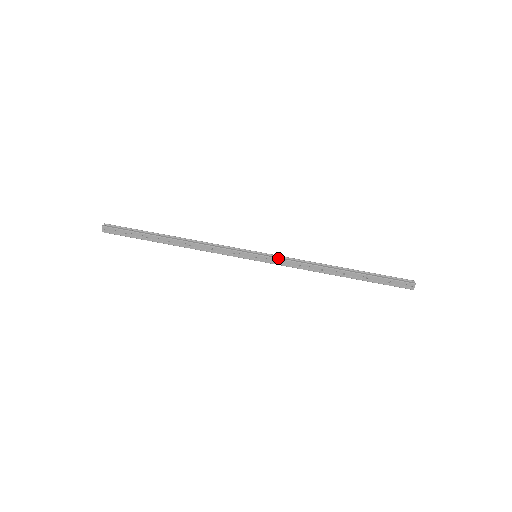
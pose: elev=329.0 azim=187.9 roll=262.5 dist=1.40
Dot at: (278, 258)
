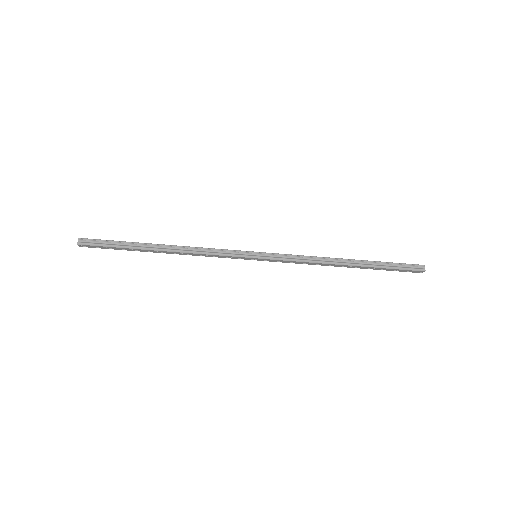
Dot at: (280, 260)
